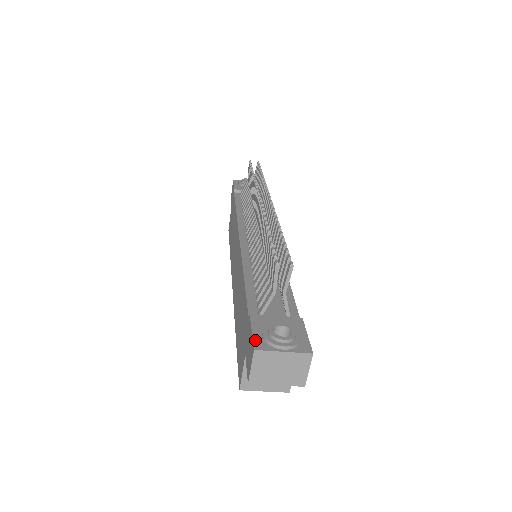
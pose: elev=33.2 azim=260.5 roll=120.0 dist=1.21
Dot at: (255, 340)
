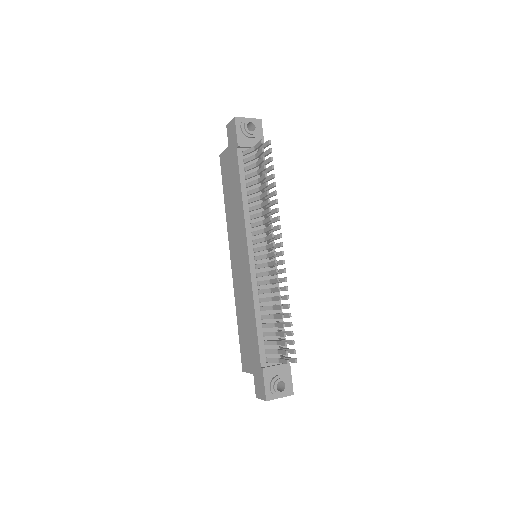
Dot at: (266, 393)
